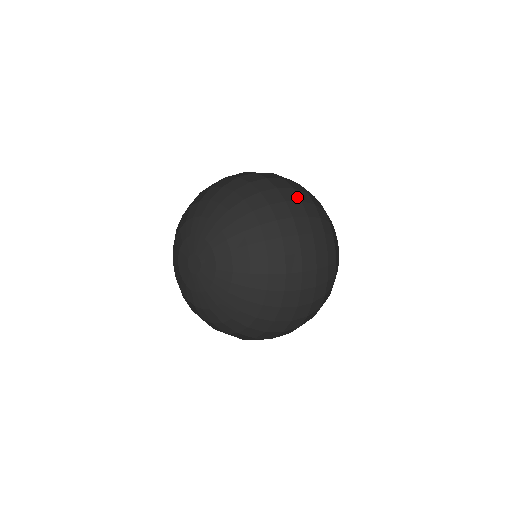
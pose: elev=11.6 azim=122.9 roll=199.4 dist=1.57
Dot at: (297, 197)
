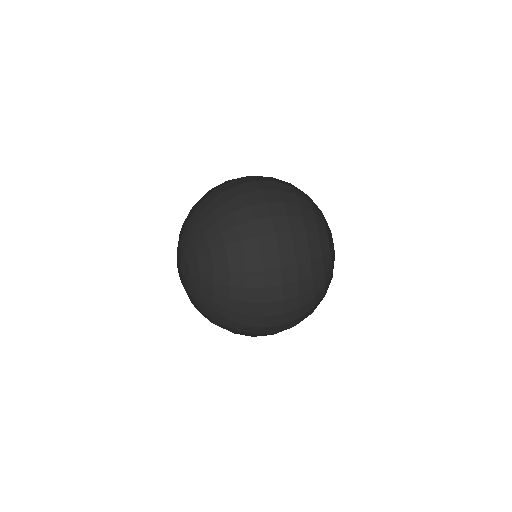
Dot at: (296, 276)
